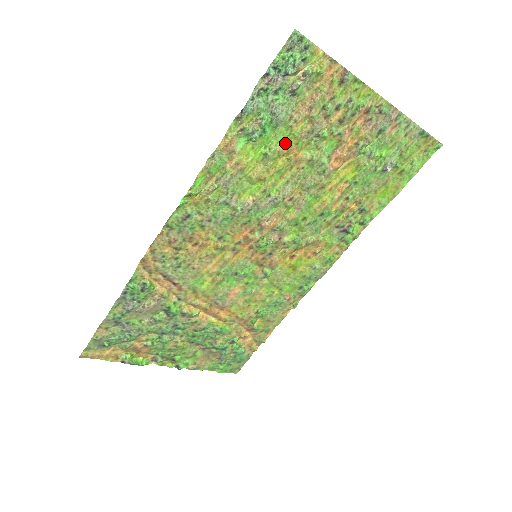
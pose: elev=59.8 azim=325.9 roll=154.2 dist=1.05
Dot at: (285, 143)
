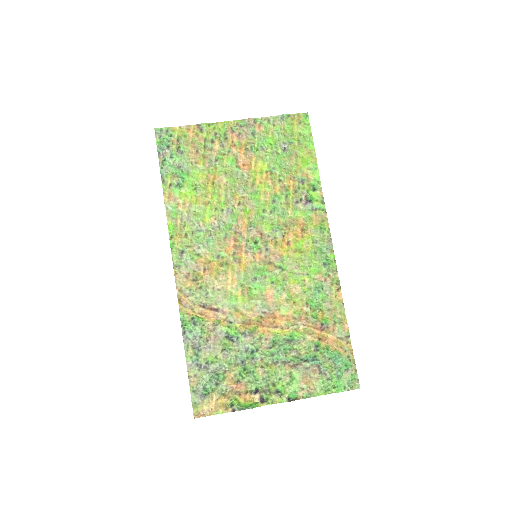
Dot at: (202, 177)
